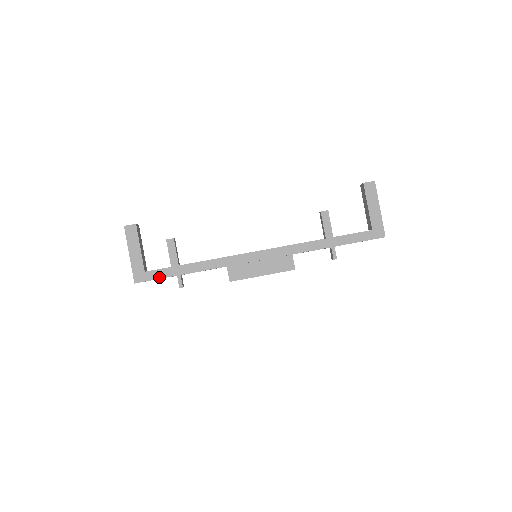
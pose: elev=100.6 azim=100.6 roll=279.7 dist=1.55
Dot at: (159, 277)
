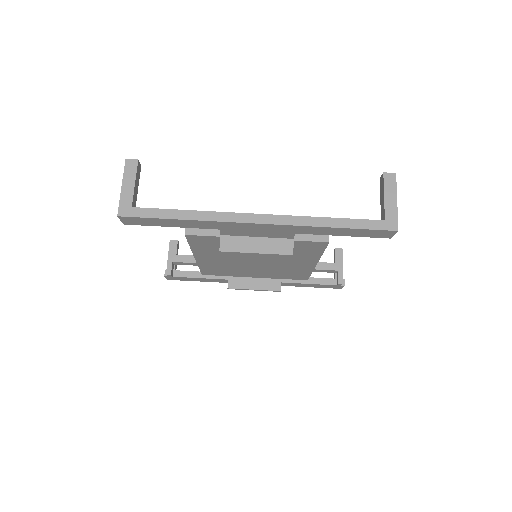
Dot at: (145, 216)
